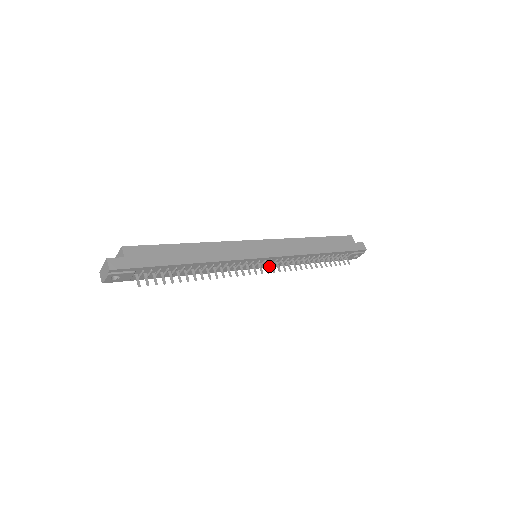
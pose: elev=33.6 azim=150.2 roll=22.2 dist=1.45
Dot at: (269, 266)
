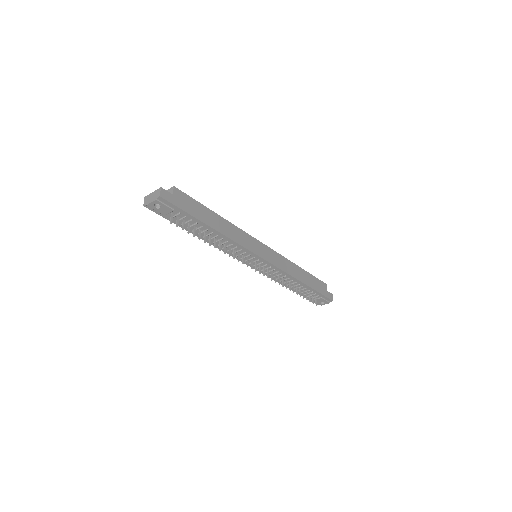
Dot at: occluded
